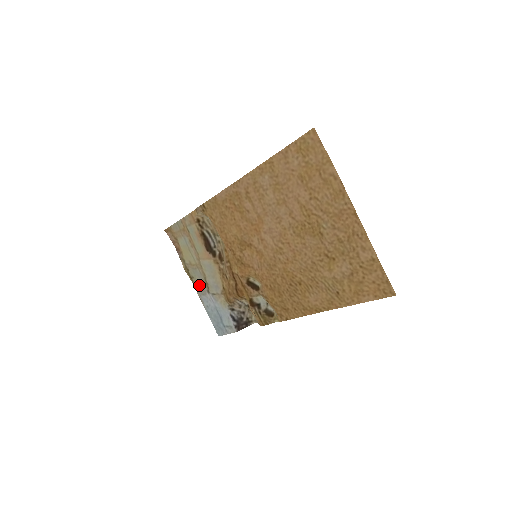
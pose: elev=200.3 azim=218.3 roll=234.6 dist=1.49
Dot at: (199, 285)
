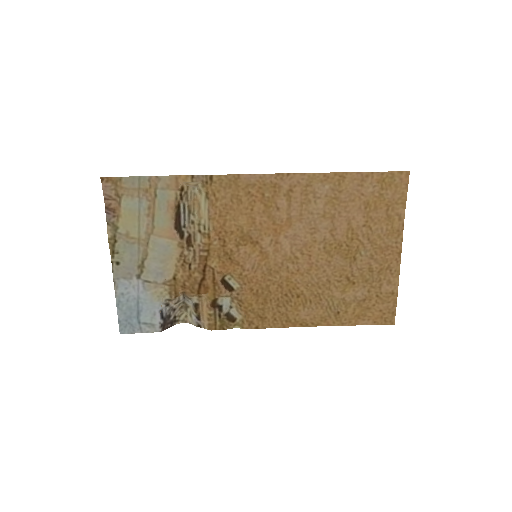
Dot at: (124, 265)
